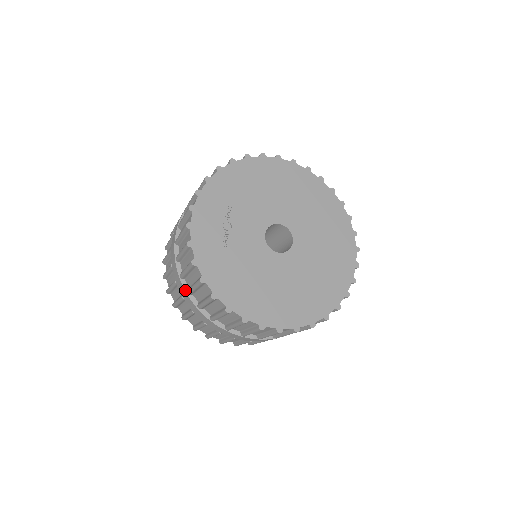
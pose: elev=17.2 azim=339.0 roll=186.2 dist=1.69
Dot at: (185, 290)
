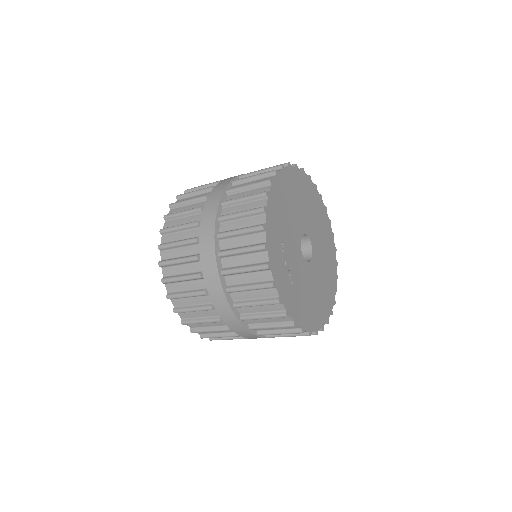
Dot at: (245, 327)
